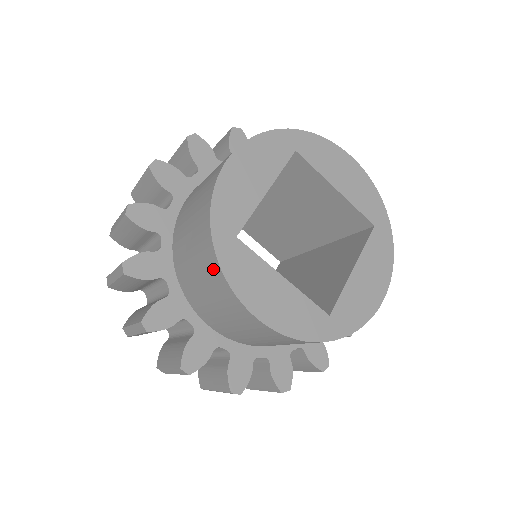
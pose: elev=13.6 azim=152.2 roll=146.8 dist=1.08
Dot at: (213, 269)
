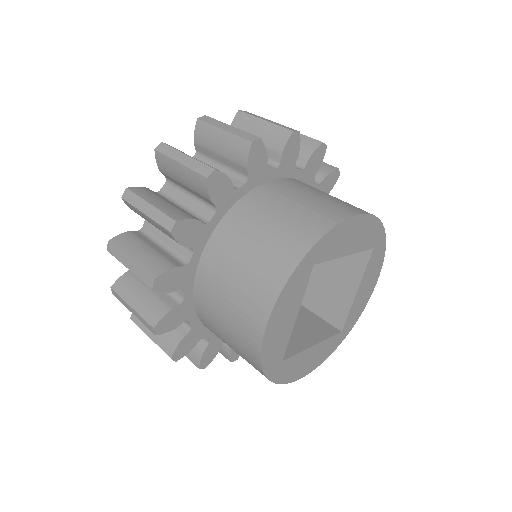
Dot at: occluded
